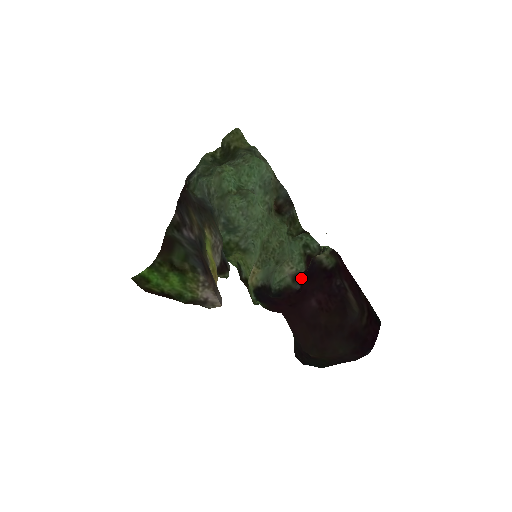
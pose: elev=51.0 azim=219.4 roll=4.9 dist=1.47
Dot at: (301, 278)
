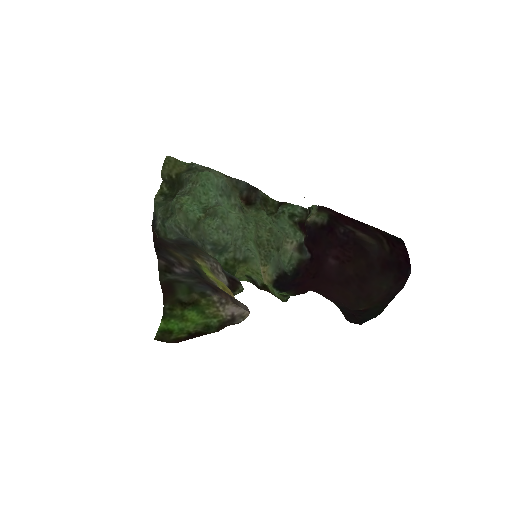
Dot at: (306, 247)
